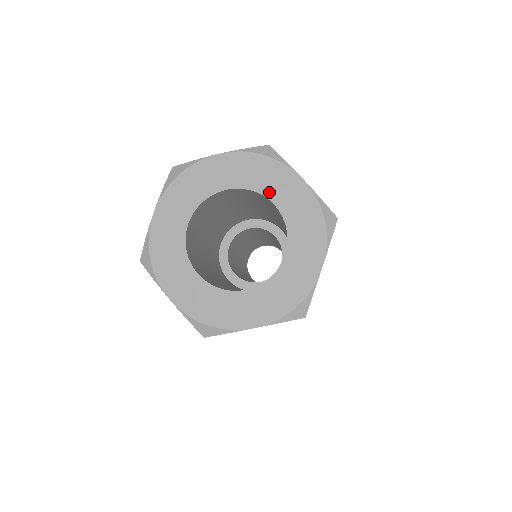
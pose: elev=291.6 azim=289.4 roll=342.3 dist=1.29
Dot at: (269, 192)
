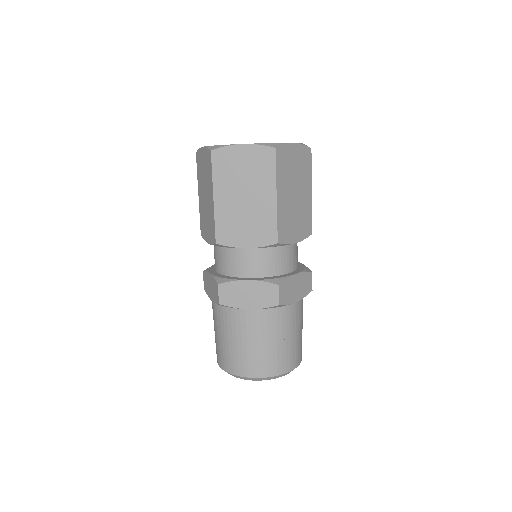
Dot at: occluded
